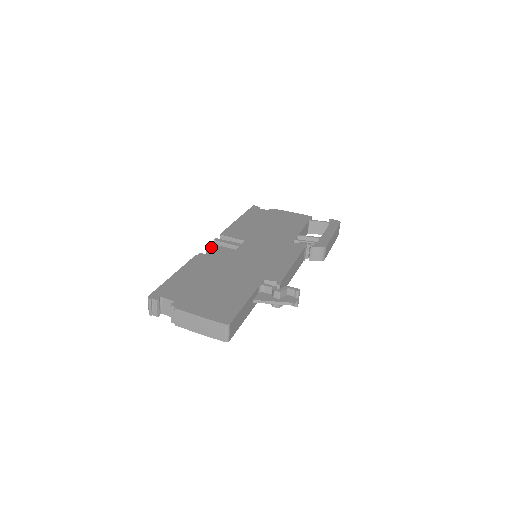
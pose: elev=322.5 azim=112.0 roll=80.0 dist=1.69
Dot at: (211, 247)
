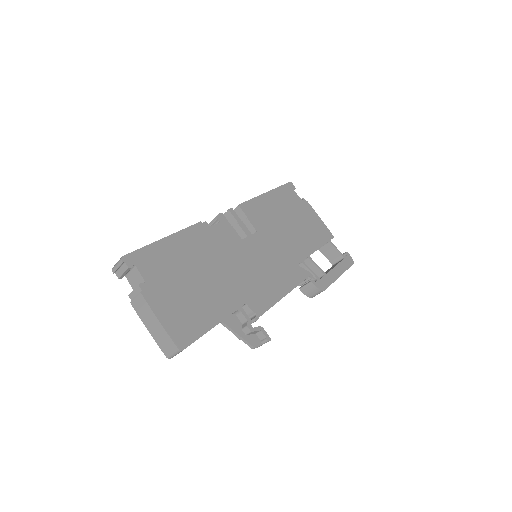
Dot at: (221, 219)
